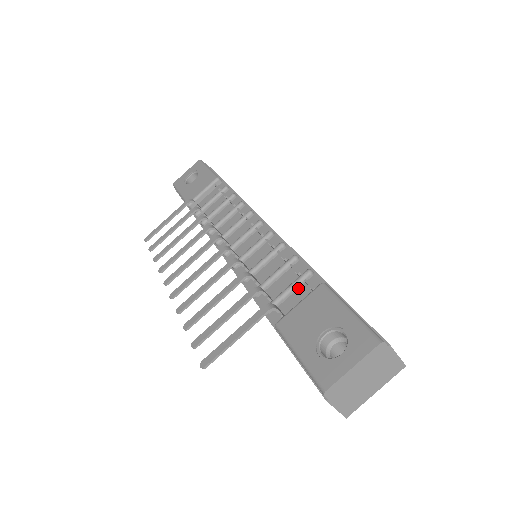
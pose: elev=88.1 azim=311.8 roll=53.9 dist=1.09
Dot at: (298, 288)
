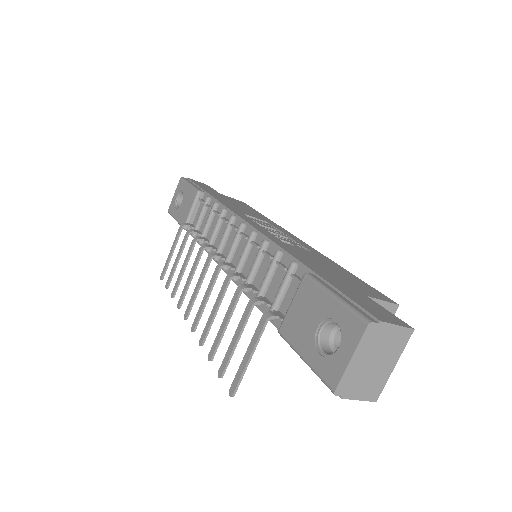
Dot at: (289, 284)
